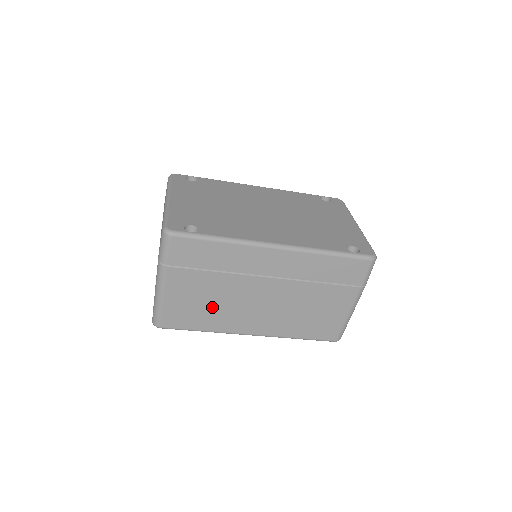
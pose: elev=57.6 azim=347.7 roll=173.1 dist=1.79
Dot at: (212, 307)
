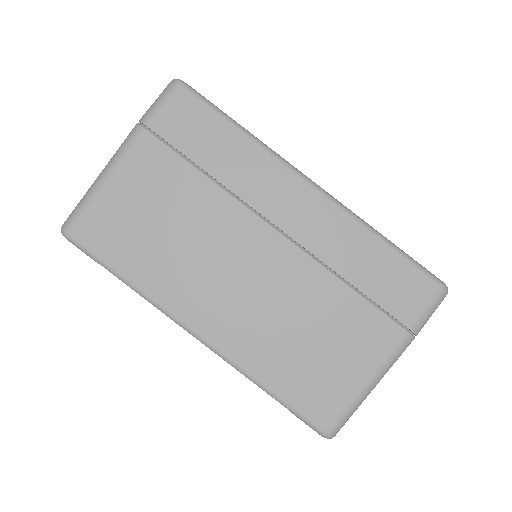
Dot at: (166, 239)
